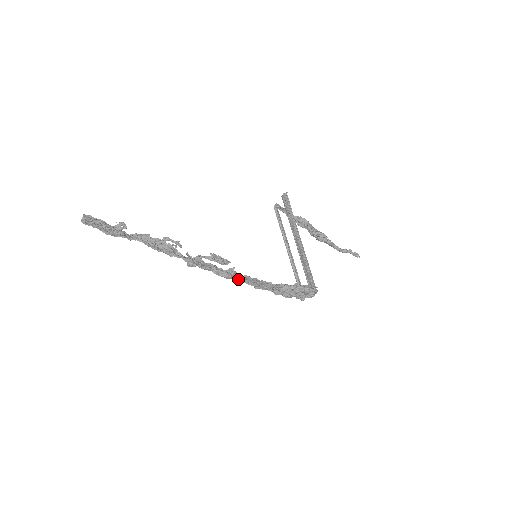
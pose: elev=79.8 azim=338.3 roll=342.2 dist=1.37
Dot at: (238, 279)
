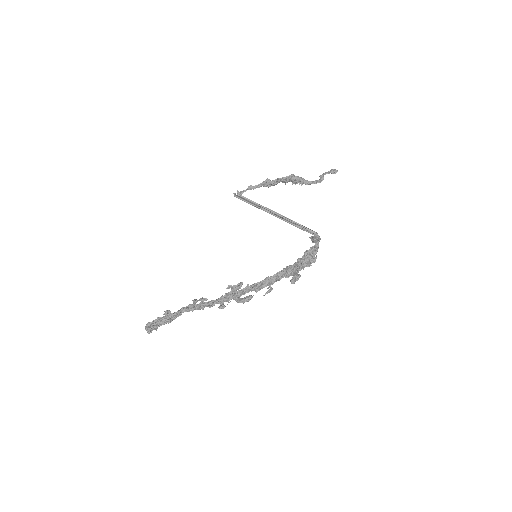
Dot at: (256, 290)
